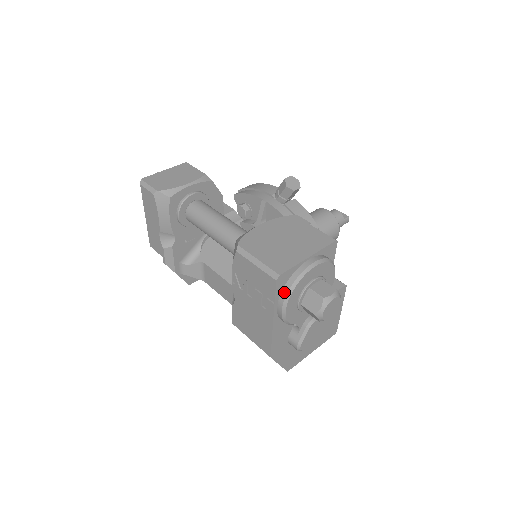
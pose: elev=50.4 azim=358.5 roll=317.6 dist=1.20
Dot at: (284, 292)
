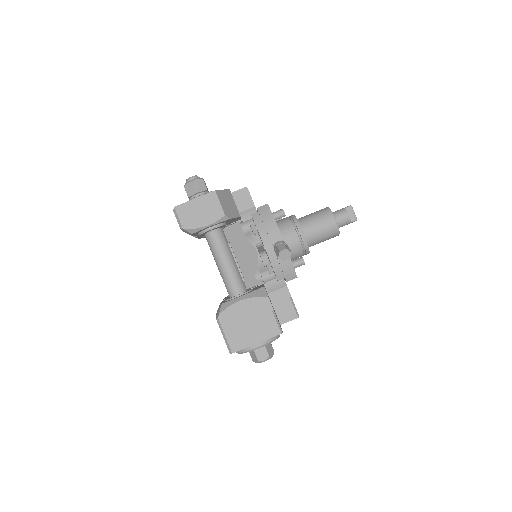
Dot at: (237, 351)
